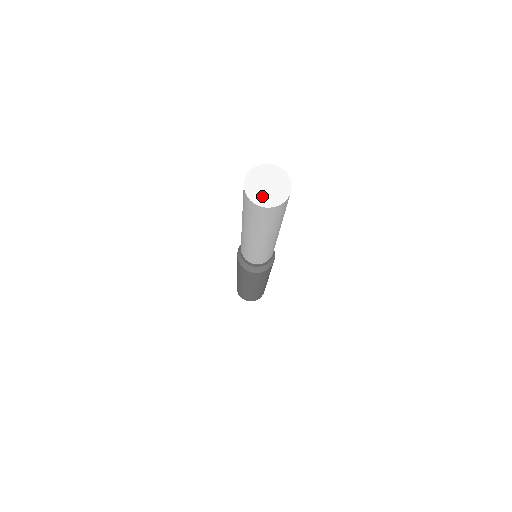
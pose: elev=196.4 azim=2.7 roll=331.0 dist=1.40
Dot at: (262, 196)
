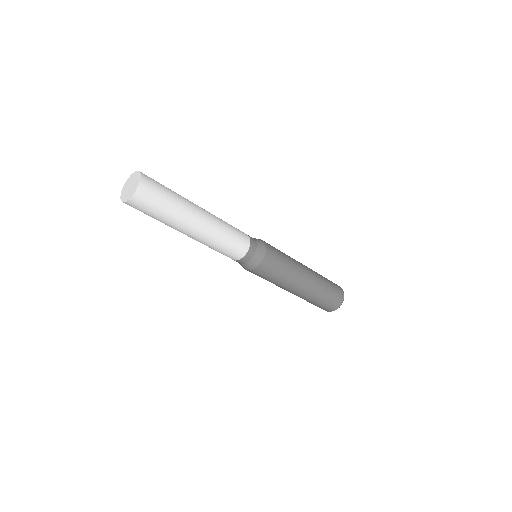
Dot at: (129, 194)
